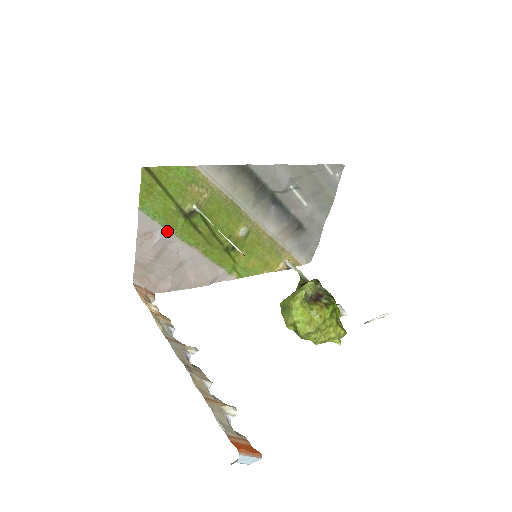
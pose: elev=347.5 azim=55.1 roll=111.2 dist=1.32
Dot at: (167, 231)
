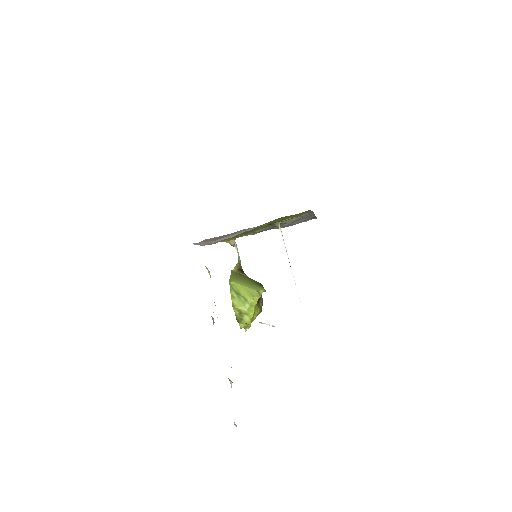
Dot at: occluded
